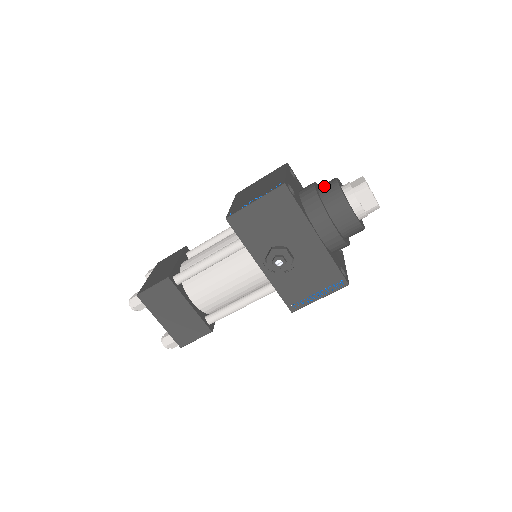
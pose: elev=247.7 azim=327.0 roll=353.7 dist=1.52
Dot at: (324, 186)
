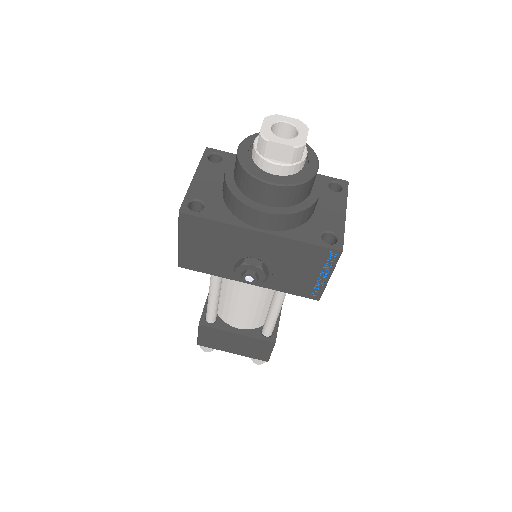
Dot at: (235, 164)
